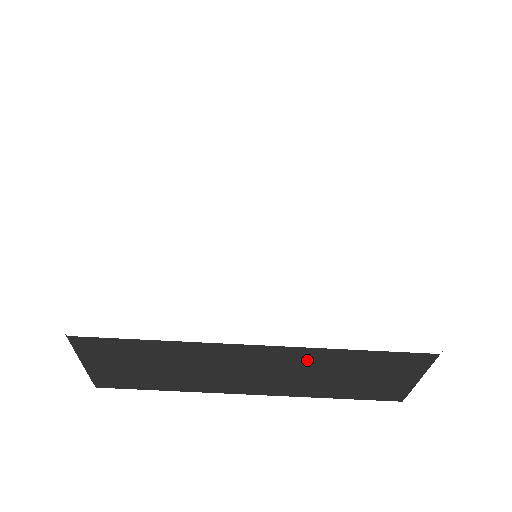
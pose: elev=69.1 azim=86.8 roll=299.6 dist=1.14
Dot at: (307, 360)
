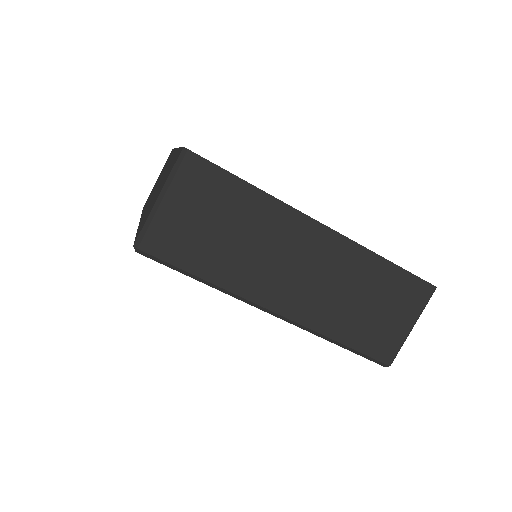
Dot at: (349, 264)
